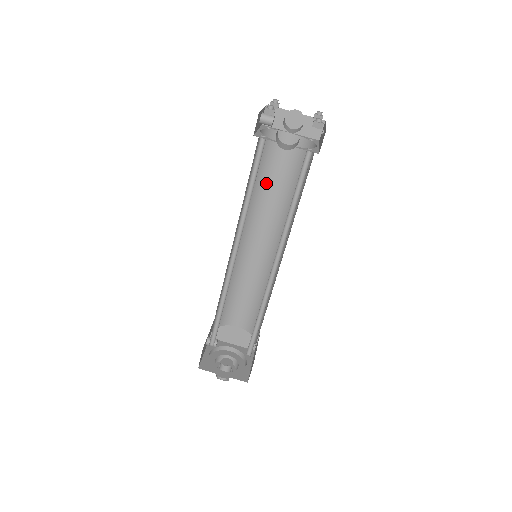
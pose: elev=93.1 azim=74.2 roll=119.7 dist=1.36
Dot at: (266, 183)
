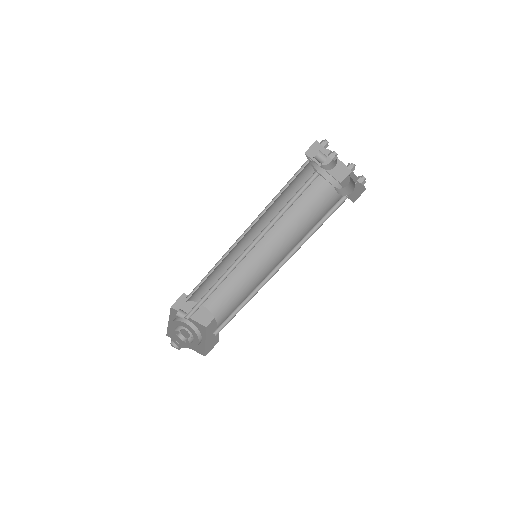
Dot at: (286, 199)
